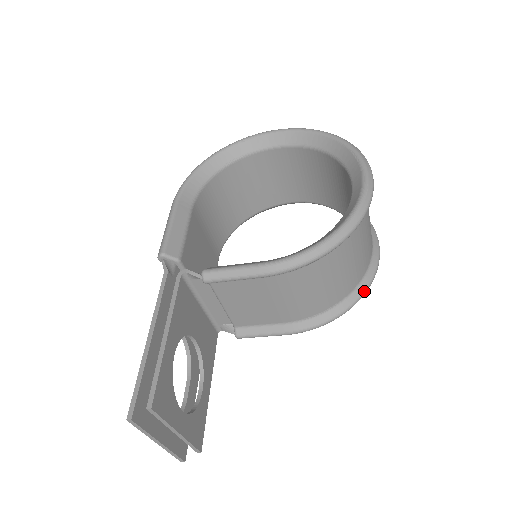
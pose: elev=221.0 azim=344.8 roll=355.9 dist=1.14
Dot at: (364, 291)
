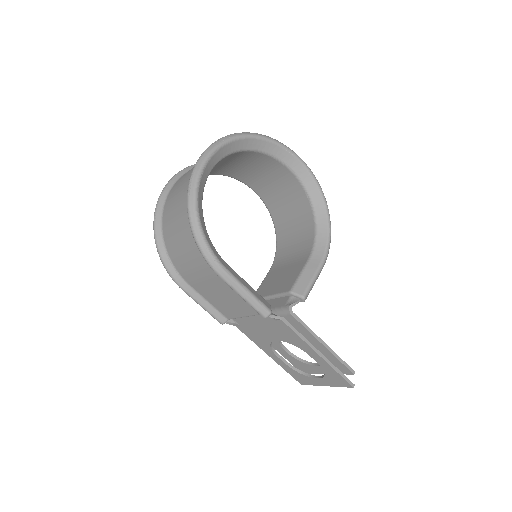
Dot at: occluded
